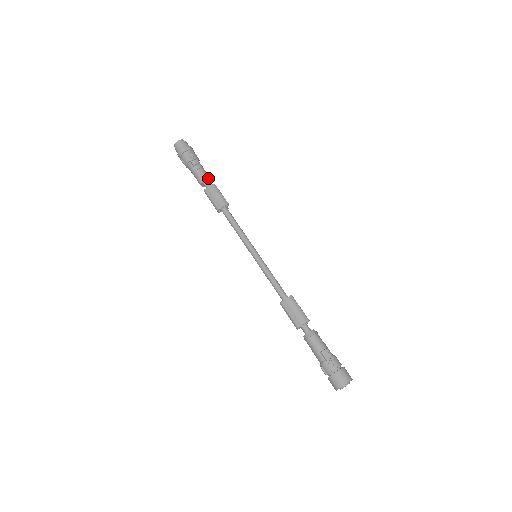
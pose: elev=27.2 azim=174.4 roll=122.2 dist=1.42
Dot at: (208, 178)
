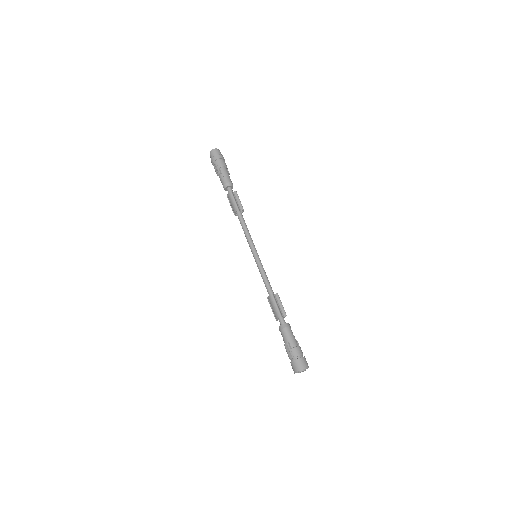
Dot at: (227, 186)
